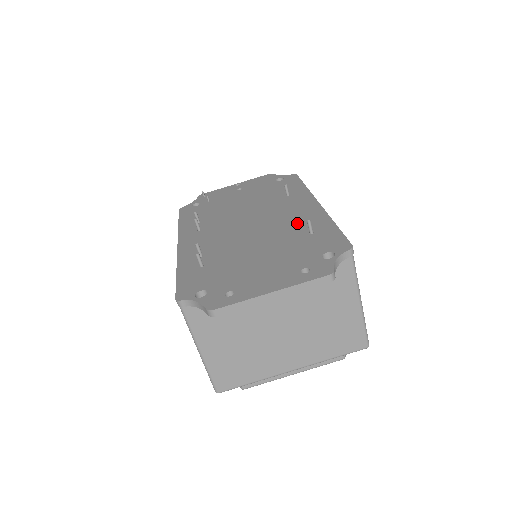
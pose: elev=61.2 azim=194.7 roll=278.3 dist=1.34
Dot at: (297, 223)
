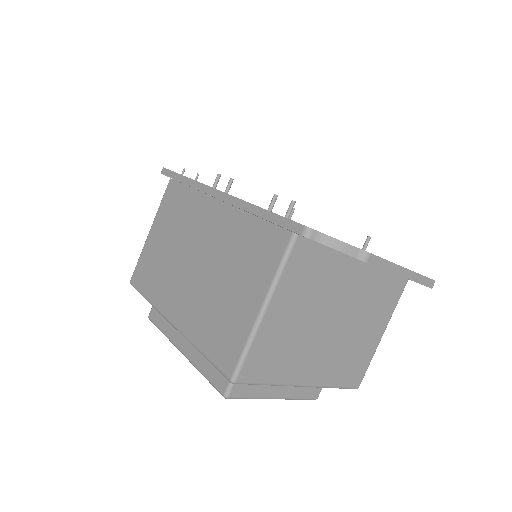
Dot at: occluded
